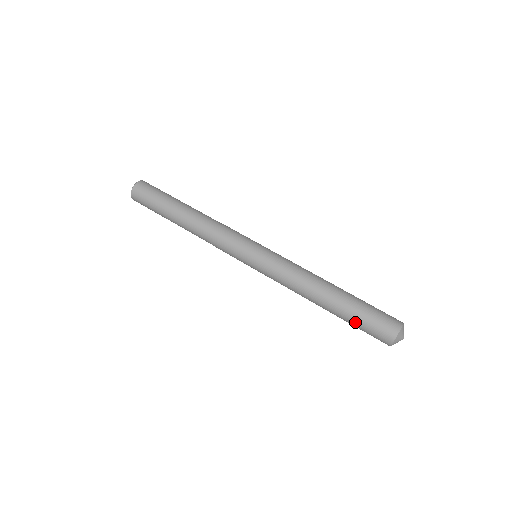
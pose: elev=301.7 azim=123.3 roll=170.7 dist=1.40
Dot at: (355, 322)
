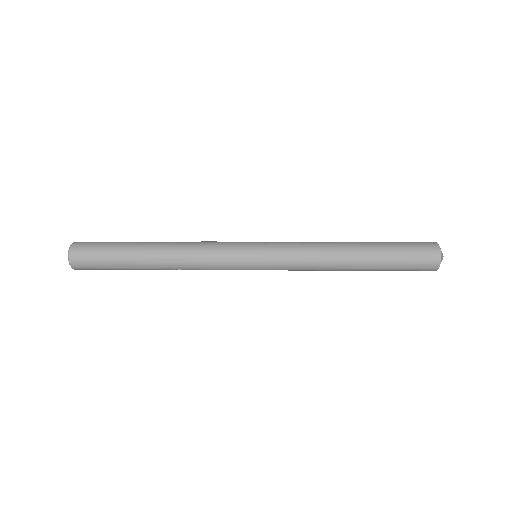
Dot at: (395, 249)
